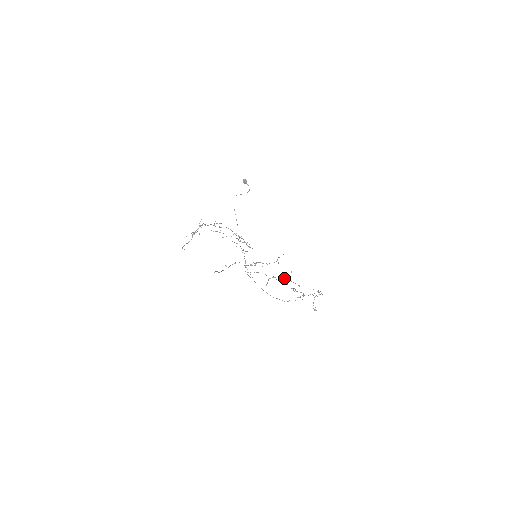
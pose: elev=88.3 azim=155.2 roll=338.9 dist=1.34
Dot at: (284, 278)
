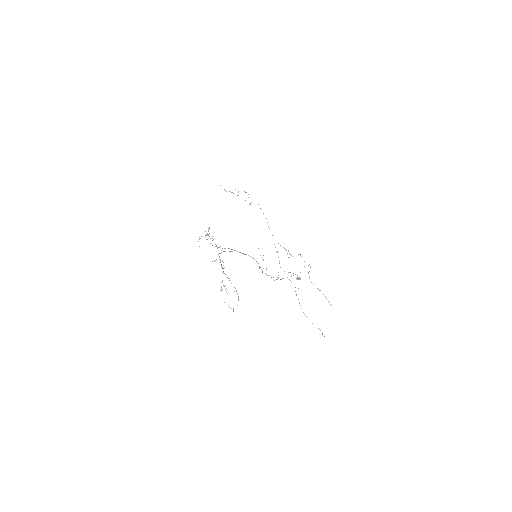
Dot at: occluded
